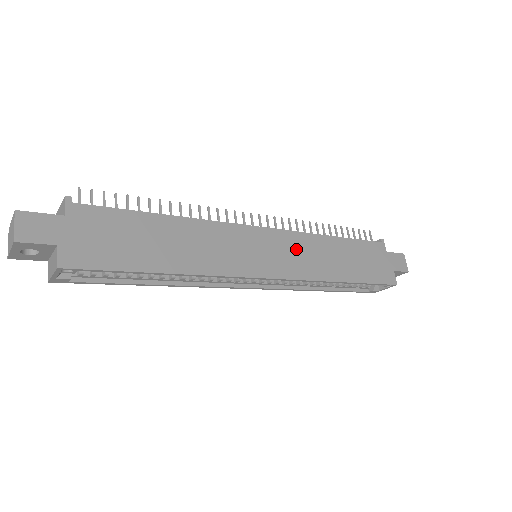
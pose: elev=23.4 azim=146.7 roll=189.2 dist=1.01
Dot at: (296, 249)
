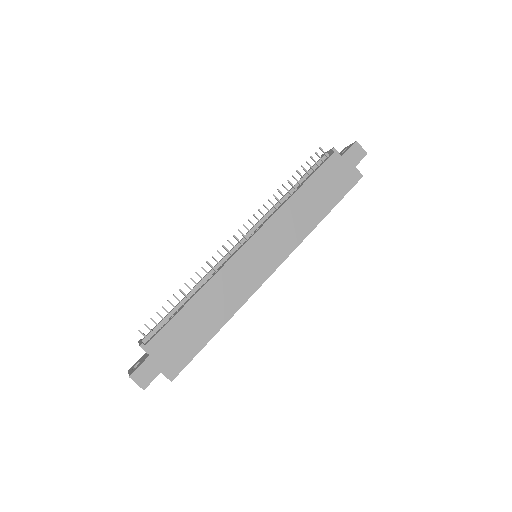
Dot at: (277, 232)
